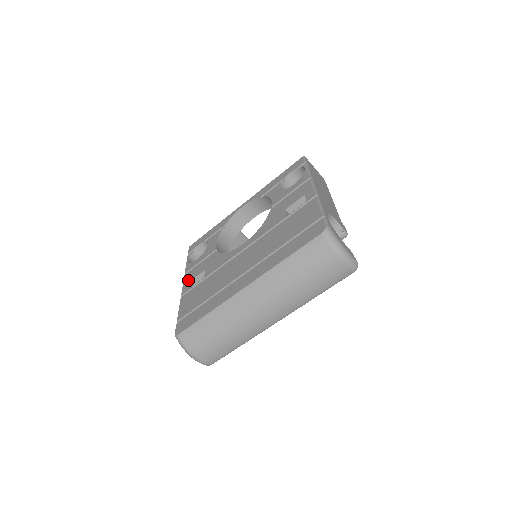
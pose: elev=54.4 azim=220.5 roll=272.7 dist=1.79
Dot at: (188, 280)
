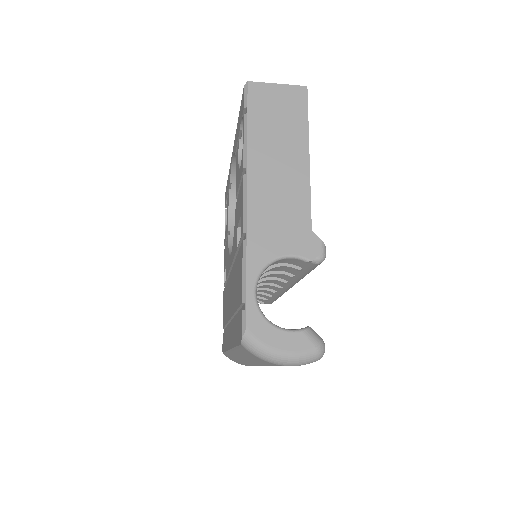
Dot at: (224, 265)
